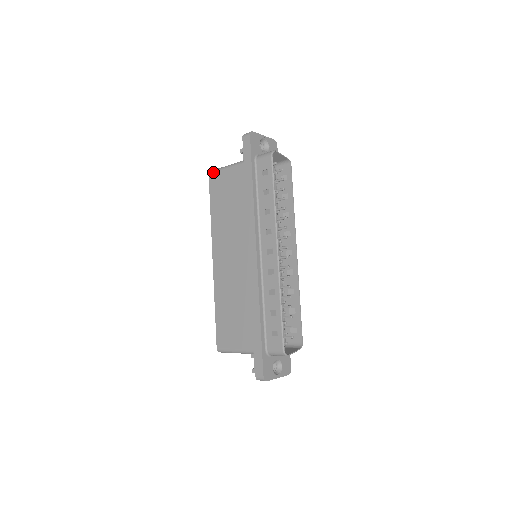
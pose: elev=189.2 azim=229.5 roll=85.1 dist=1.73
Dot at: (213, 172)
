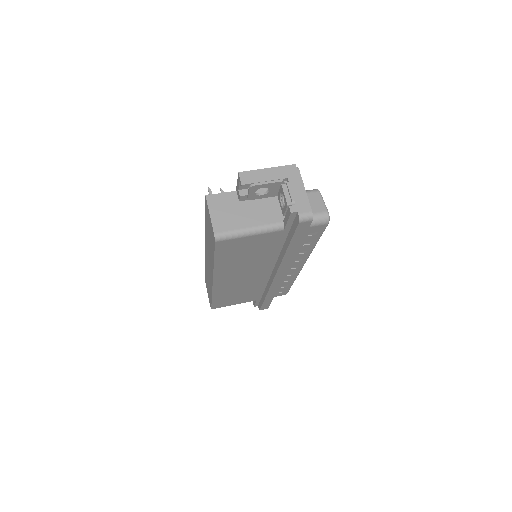
Dot at: (225, 240)
